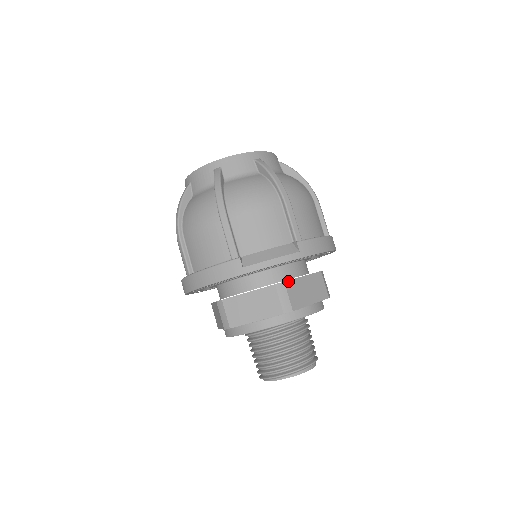
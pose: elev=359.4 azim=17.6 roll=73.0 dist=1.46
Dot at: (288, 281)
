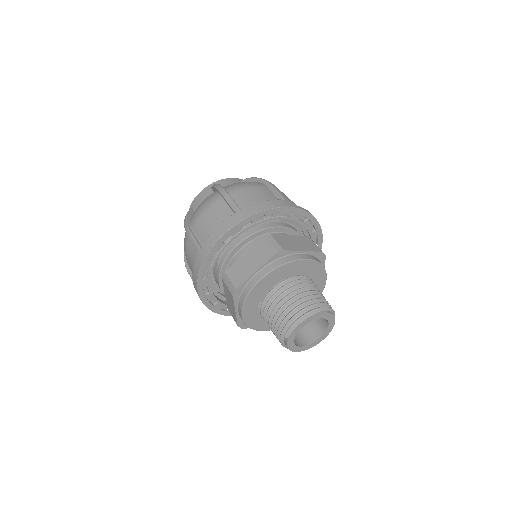
Dot at: occluded
